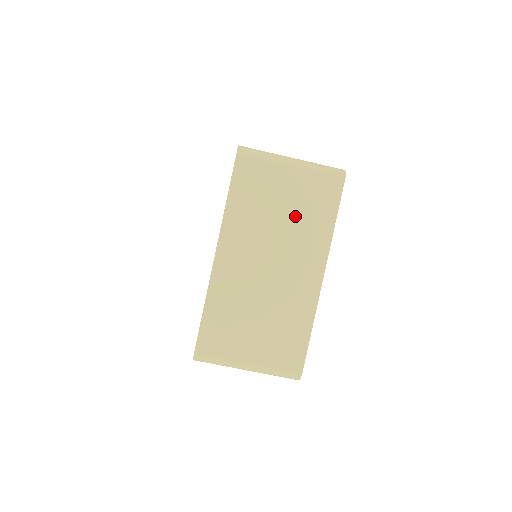
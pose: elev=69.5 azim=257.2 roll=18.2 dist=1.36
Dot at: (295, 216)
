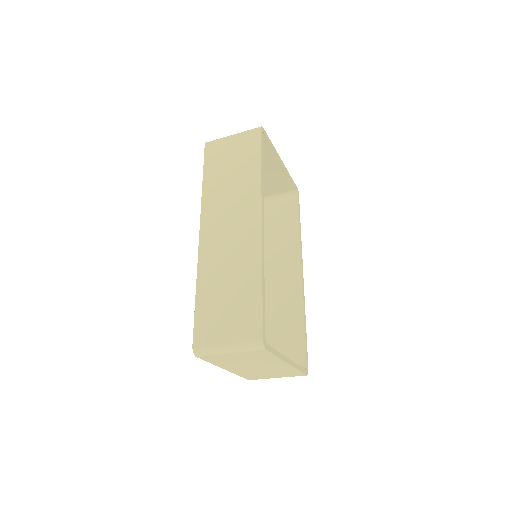
Dot at: (251, 359)
